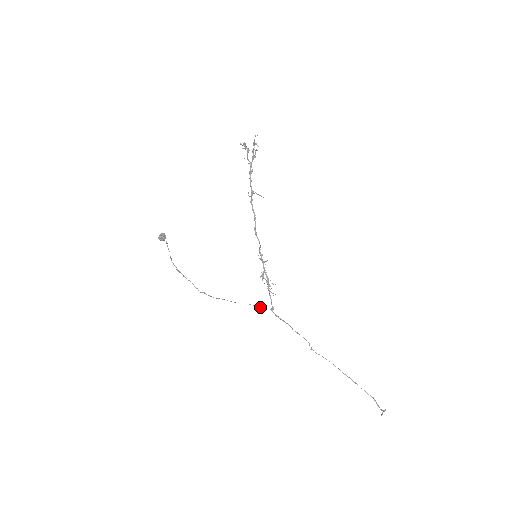
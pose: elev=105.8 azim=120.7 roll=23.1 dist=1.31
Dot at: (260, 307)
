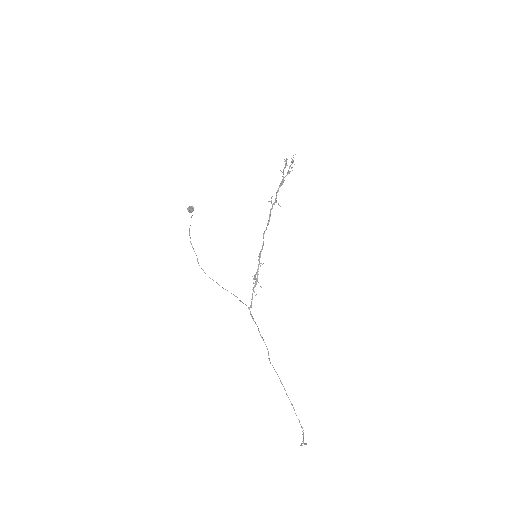
Dot at: (240, 301)
